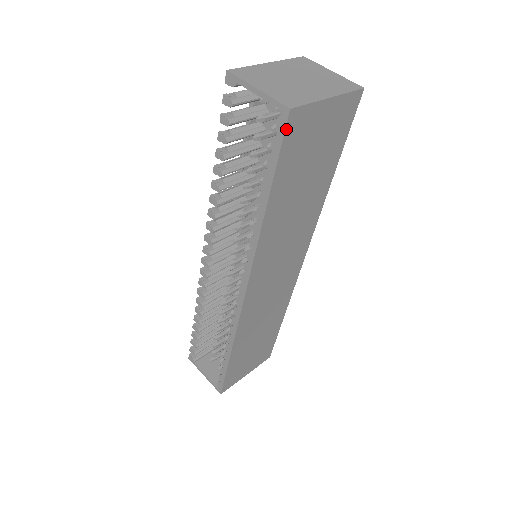
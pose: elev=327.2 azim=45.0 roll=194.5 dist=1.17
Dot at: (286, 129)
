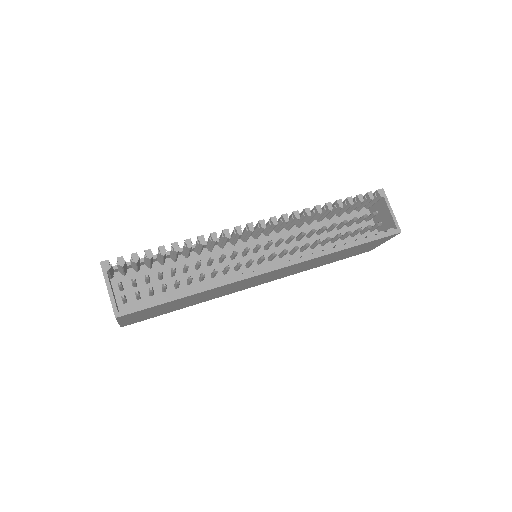
Dot at: (392, 235)
